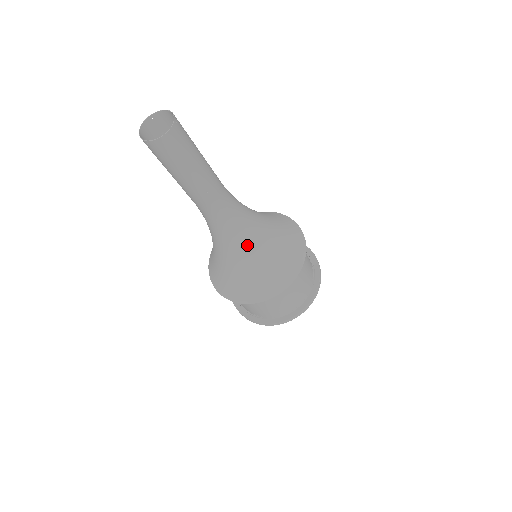
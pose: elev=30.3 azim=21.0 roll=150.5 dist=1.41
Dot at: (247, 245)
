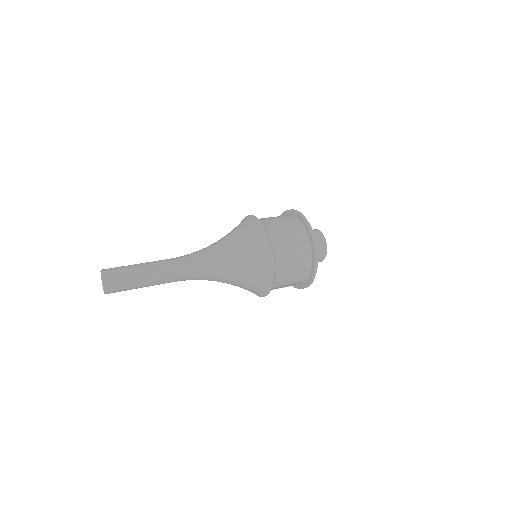
Dot at: occluded
